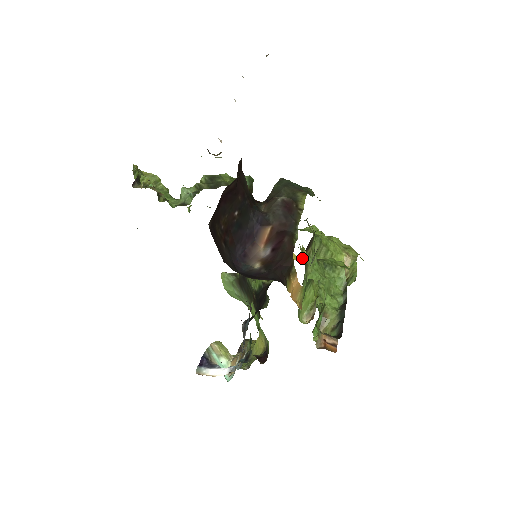
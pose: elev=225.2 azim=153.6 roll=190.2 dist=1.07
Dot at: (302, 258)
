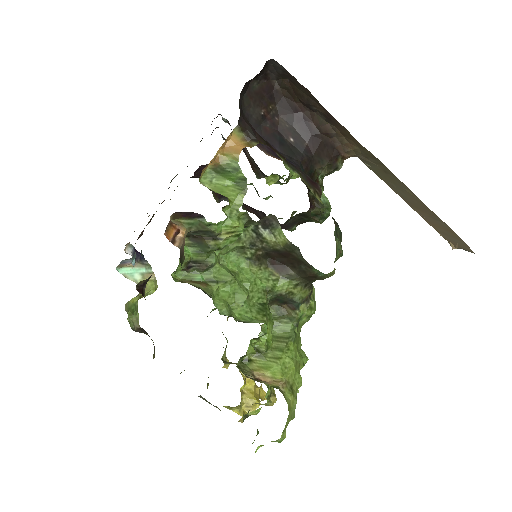
Dot at: occluded
